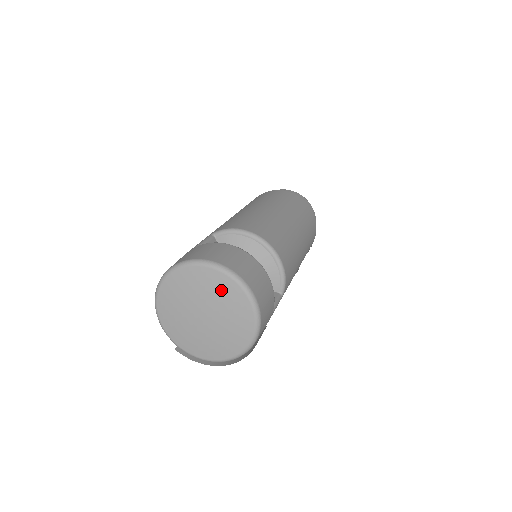
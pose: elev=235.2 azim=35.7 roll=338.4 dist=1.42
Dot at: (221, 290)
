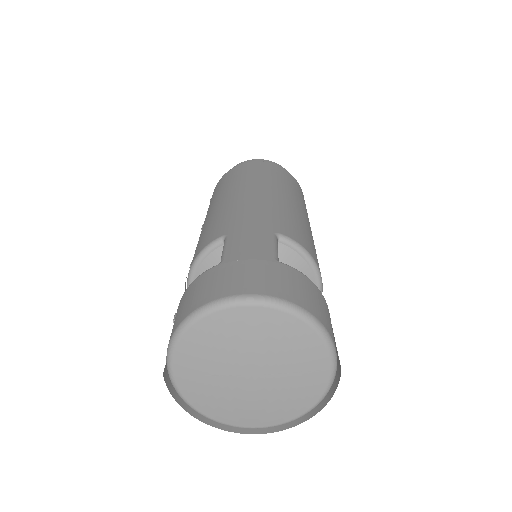
Dot at: (307, 368)
